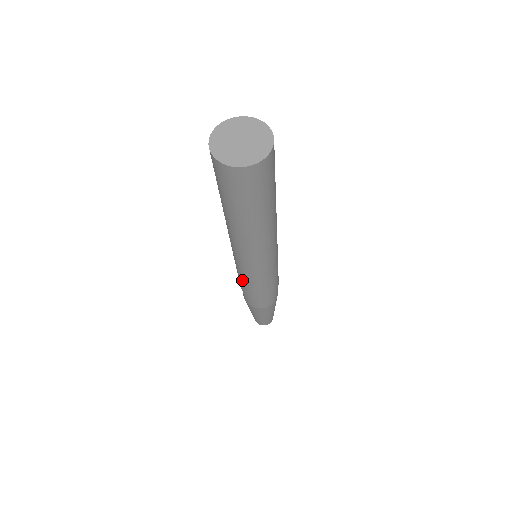
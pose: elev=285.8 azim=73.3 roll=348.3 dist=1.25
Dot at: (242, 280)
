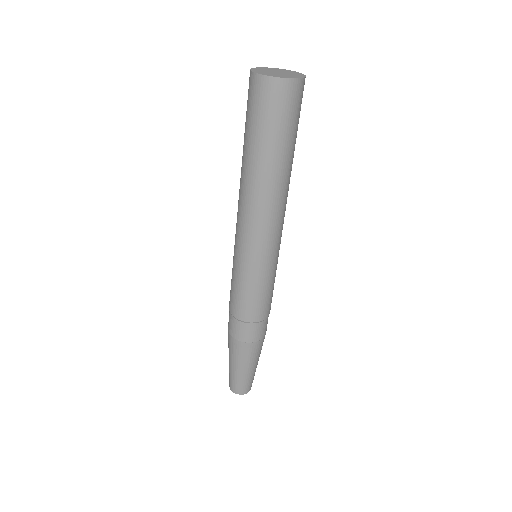
Dot at: (232, 278)
